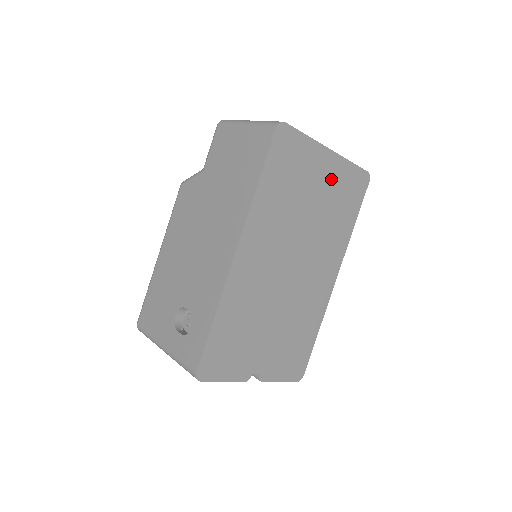
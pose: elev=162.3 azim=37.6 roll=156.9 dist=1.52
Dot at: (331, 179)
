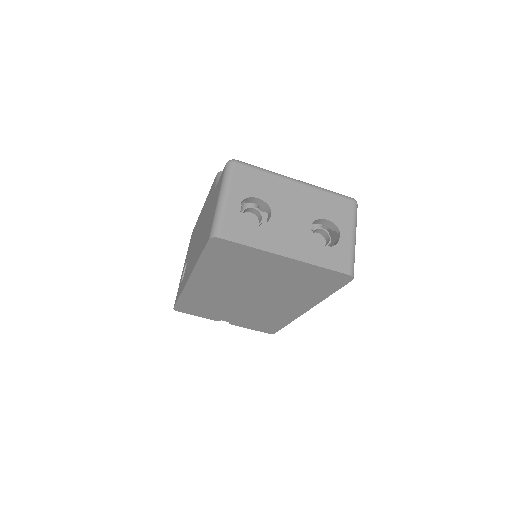
Dot at: (290, 270)
